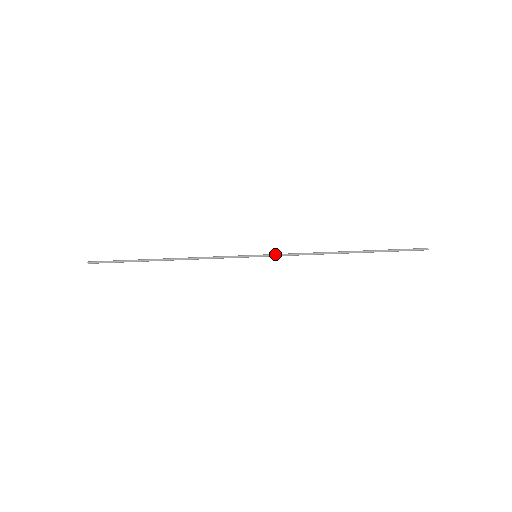
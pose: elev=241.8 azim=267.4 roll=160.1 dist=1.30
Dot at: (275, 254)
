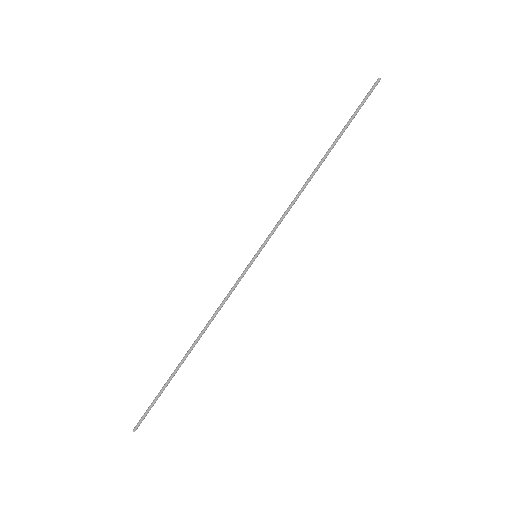
Dot at: (268, 235)
